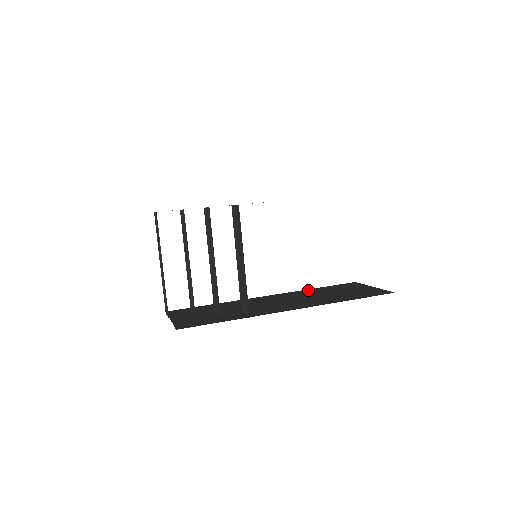
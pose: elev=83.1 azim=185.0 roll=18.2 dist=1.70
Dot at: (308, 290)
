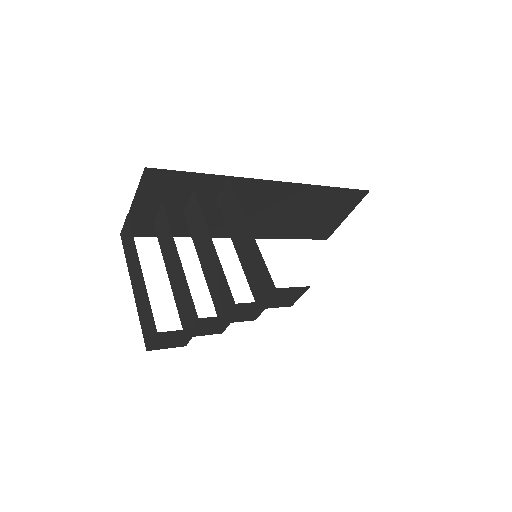
Dot at: occluded
